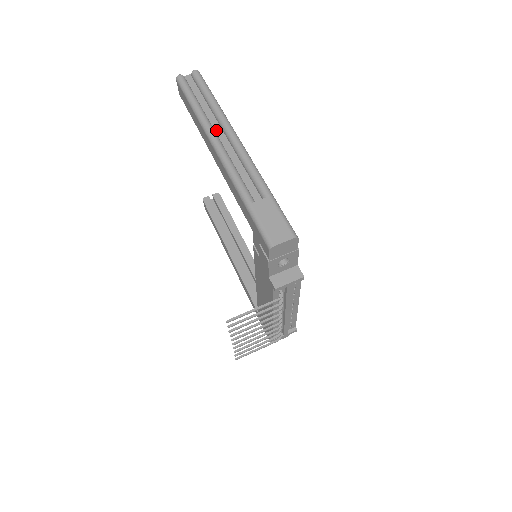
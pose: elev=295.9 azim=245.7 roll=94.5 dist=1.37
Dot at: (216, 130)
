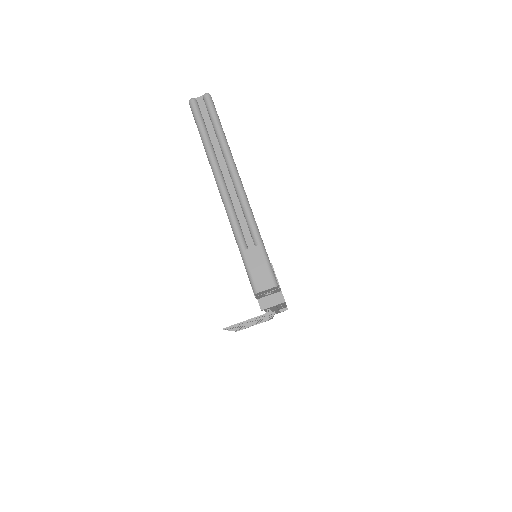
Dot at: (221, 166)
